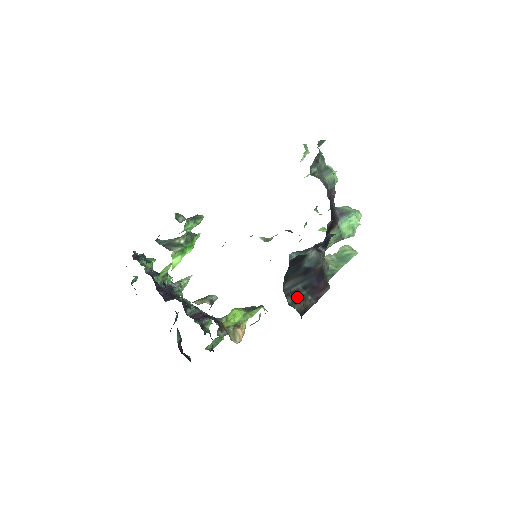
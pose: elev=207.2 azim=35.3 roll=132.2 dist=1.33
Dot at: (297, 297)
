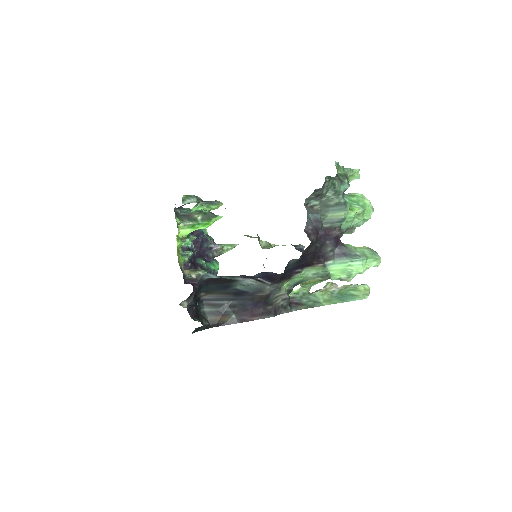
Dot at: (217, 310)
